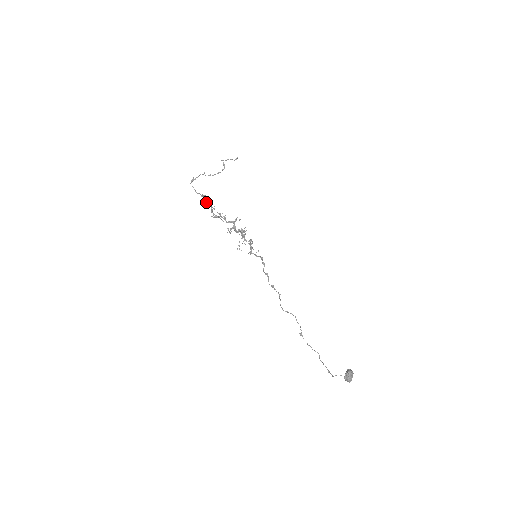
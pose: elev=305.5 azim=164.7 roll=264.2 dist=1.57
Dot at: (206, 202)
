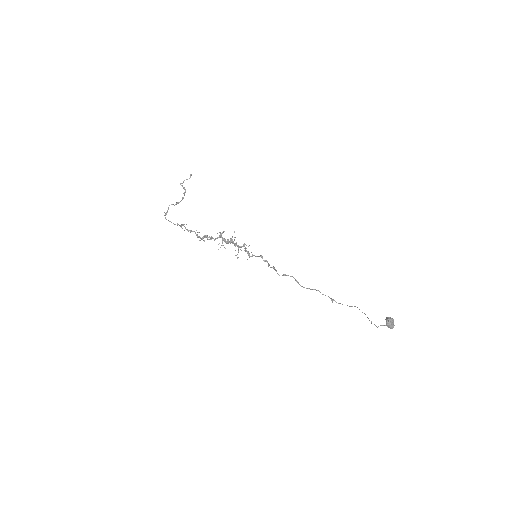
Dot at: occluded
